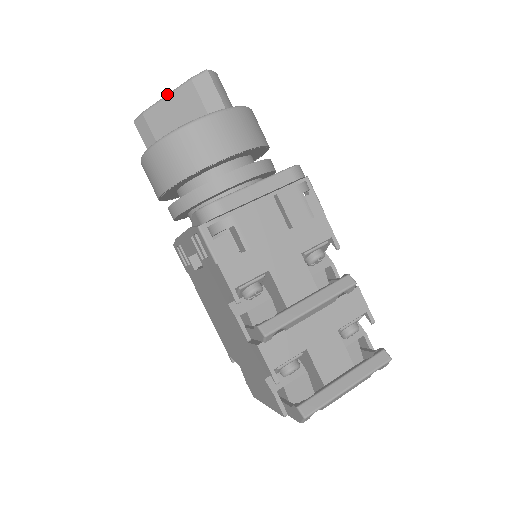
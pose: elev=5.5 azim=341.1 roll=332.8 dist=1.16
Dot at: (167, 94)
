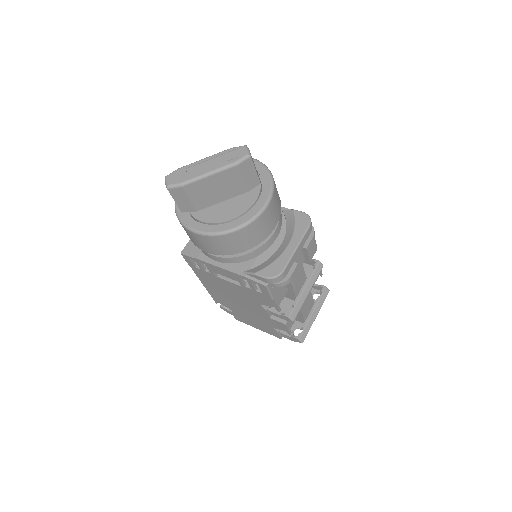
Dot at: (210, 173)
